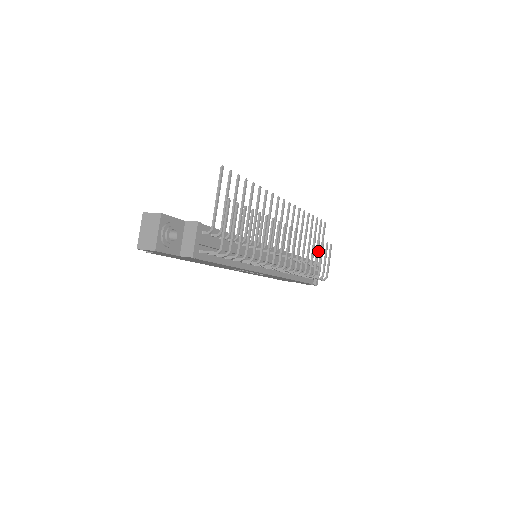
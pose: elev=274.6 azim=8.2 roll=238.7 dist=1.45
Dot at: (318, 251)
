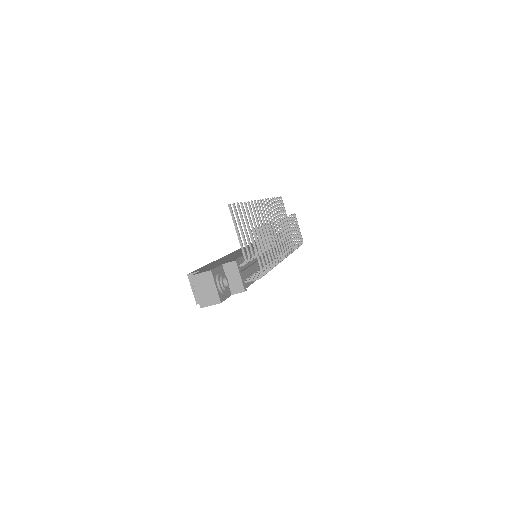
Dot at: occluded
